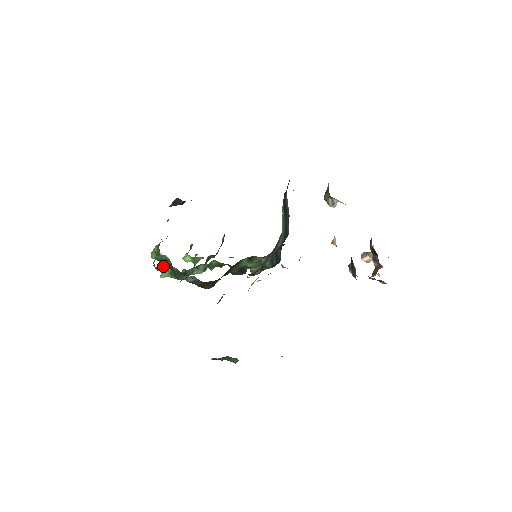
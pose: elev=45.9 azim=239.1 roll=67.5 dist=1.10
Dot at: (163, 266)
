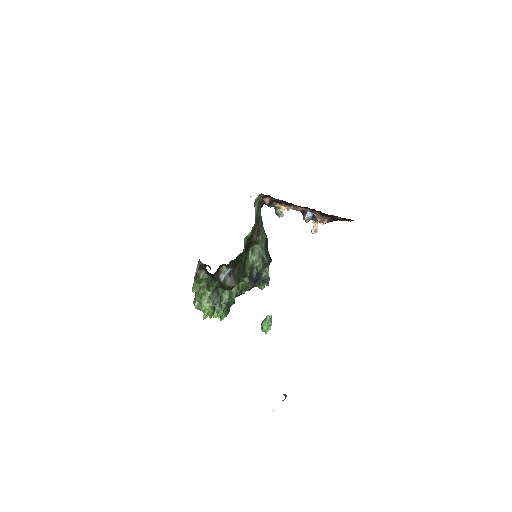
Dot at: (202, 299)
